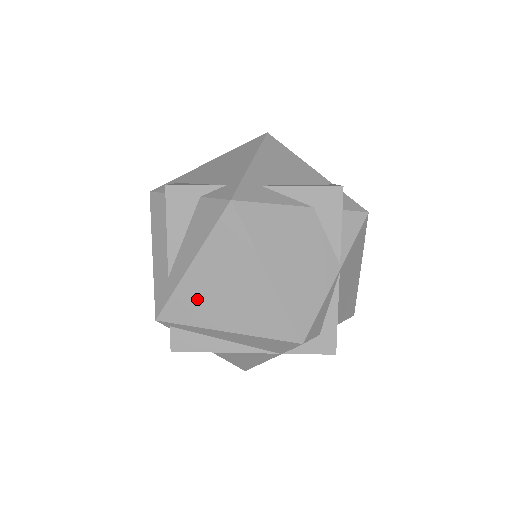
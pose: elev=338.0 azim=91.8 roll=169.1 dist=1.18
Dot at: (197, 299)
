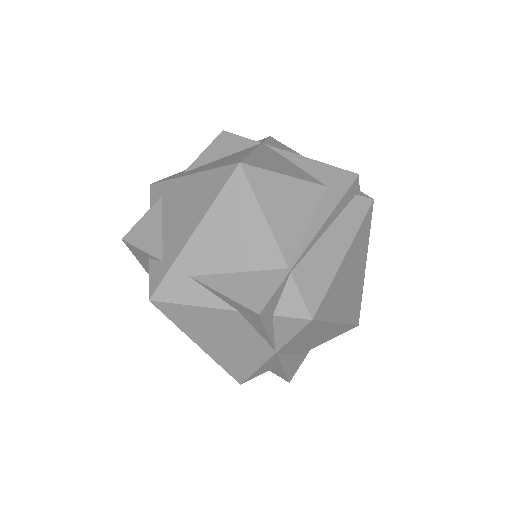
Dot at: occluded
